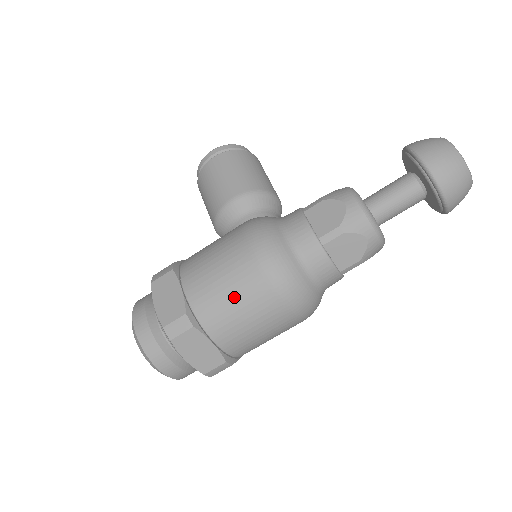
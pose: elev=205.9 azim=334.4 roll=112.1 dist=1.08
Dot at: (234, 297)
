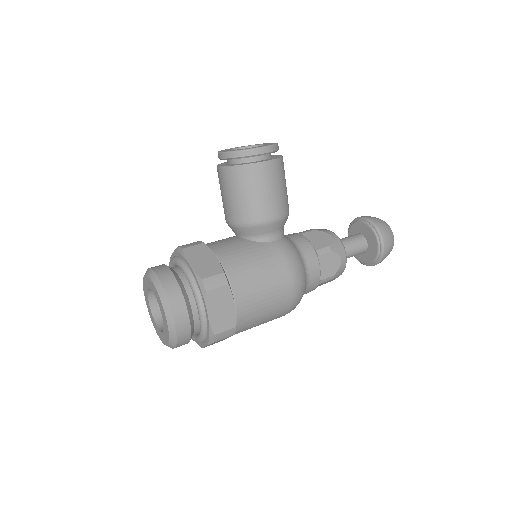
Dot at: (267, 316)
